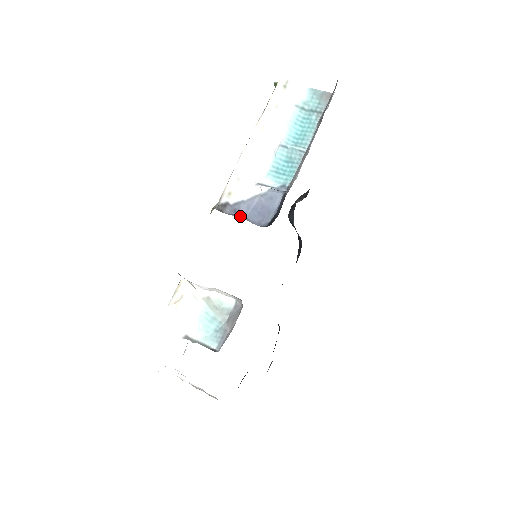
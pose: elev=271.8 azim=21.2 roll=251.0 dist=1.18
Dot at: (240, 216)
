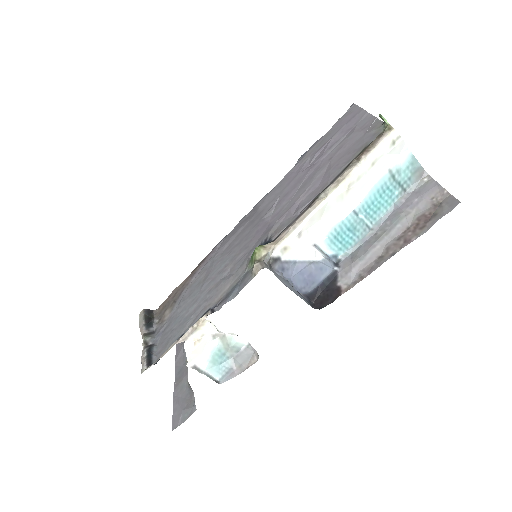
Dot at: (286, 276)
